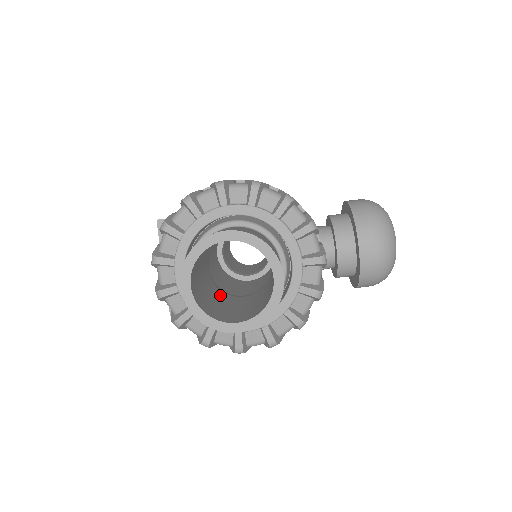
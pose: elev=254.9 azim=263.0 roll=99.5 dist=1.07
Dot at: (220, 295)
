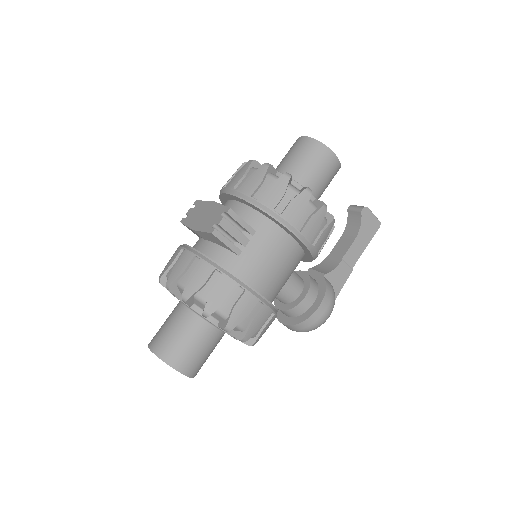
Dot at: occluded
